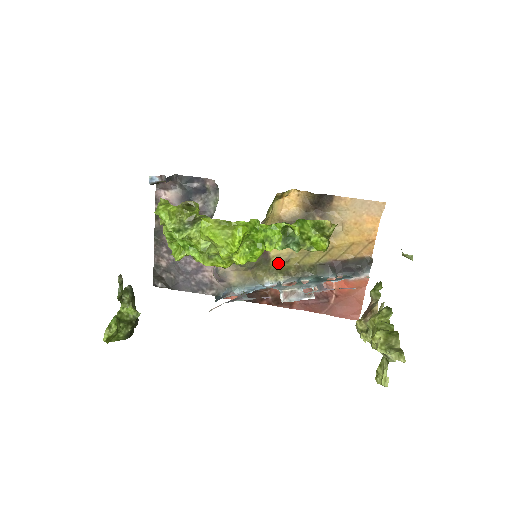
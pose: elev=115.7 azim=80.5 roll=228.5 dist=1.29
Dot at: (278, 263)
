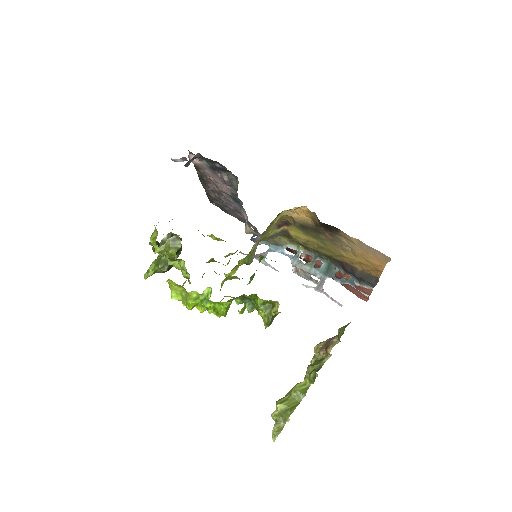
Dot at: (297, 241)
